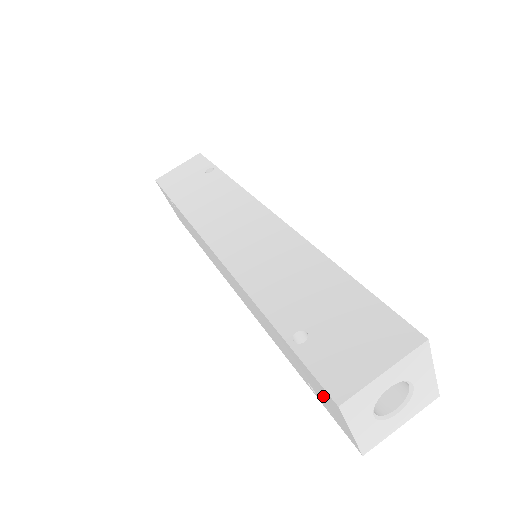
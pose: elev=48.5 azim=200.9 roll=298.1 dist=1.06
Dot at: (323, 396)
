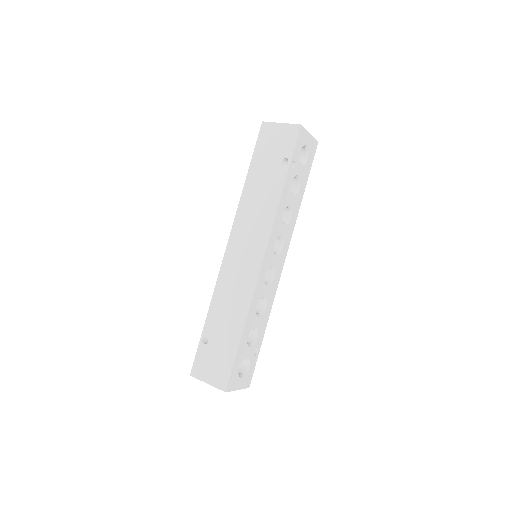
Dot at: occluded
